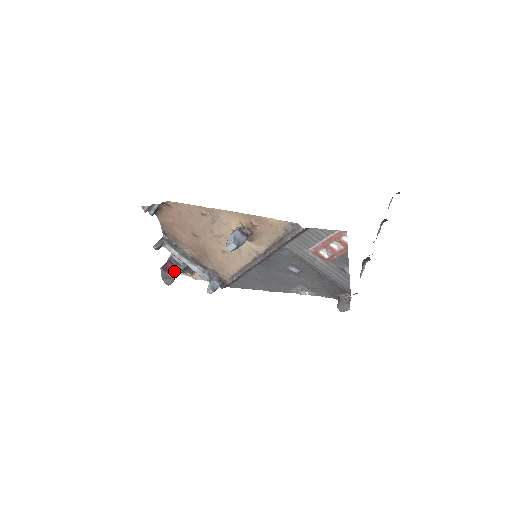
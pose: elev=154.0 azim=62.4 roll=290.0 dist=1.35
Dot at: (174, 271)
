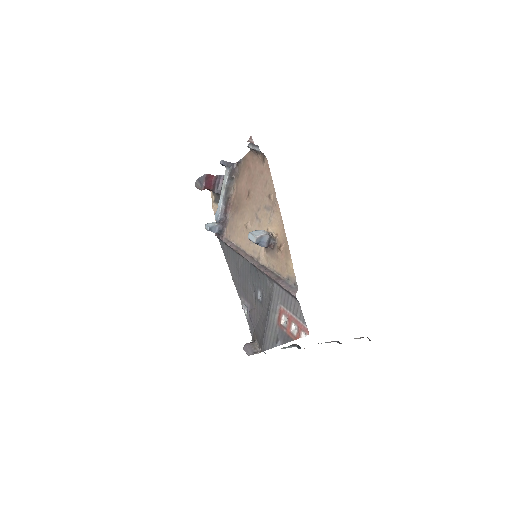
Dot at: (210, 186)
